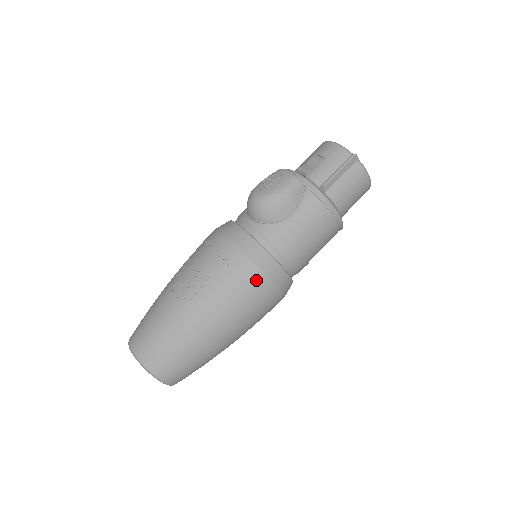
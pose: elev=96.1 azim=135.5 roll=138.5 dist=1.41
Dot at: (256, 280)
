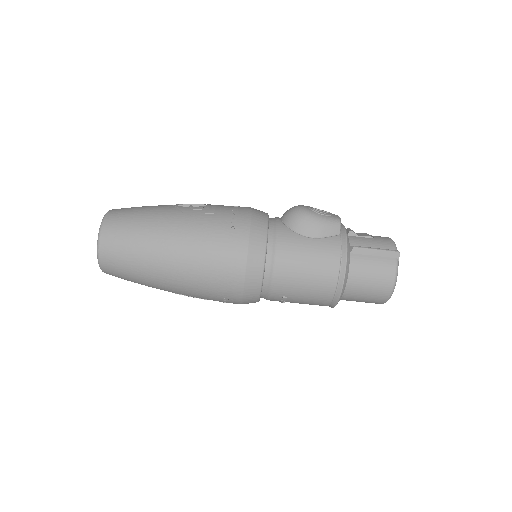
Dot at: (238, 245)
